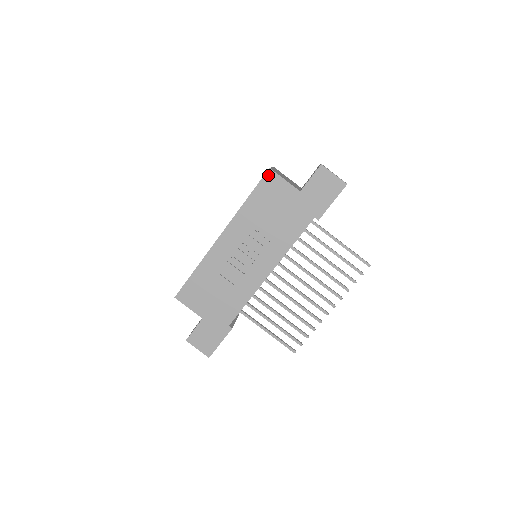
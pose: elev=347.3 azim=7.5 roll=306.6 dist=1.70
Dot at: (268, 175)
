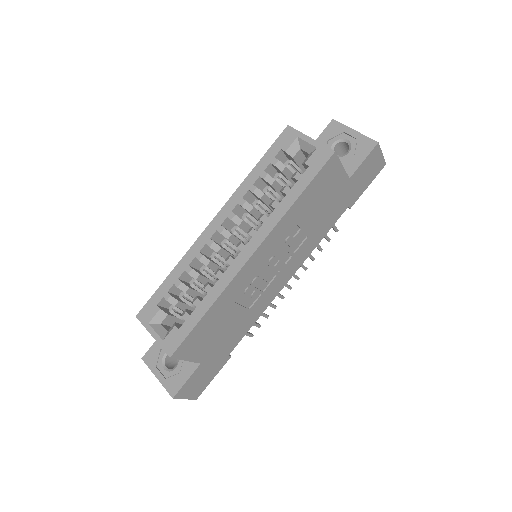
Dot at: (330, 162)
